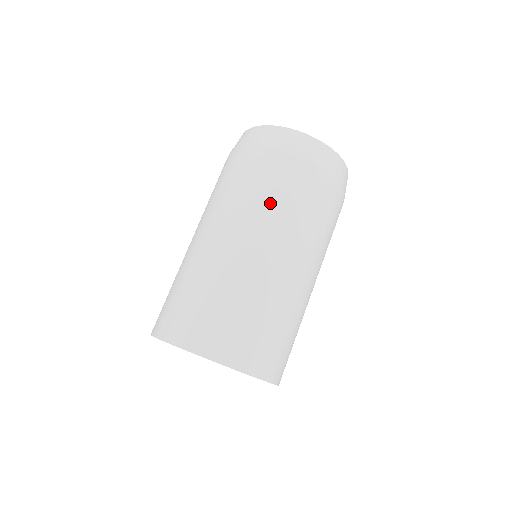
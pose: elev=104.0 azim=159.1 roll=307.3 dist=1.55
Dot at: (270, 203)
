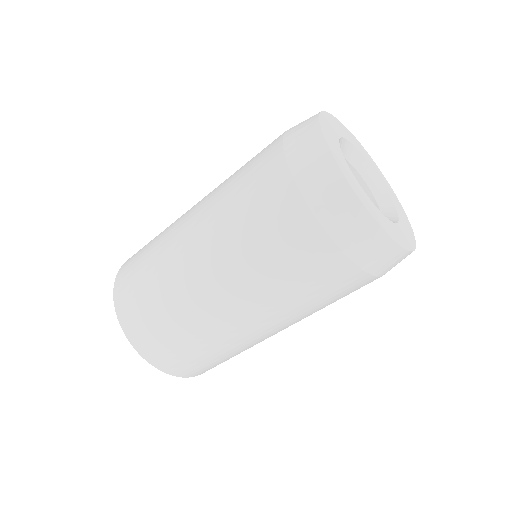
Dot at: (303, 303)
